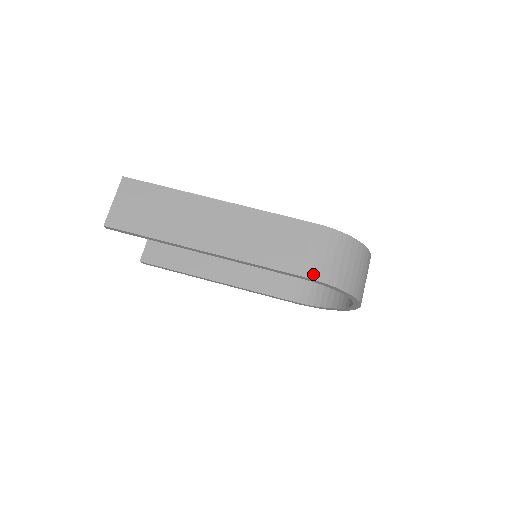
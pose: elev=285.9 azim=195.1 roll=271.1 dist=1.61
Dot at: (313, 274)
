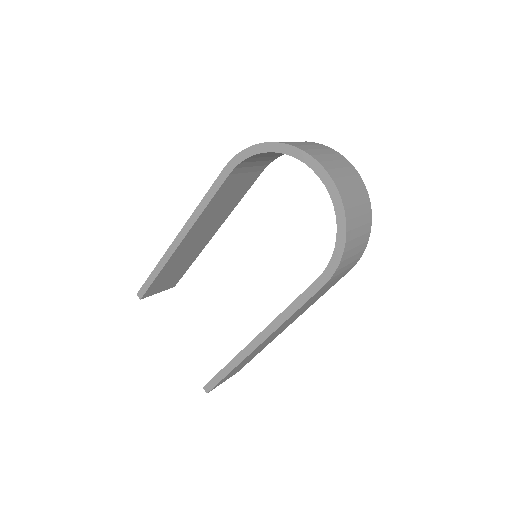
Dot at: occluded
